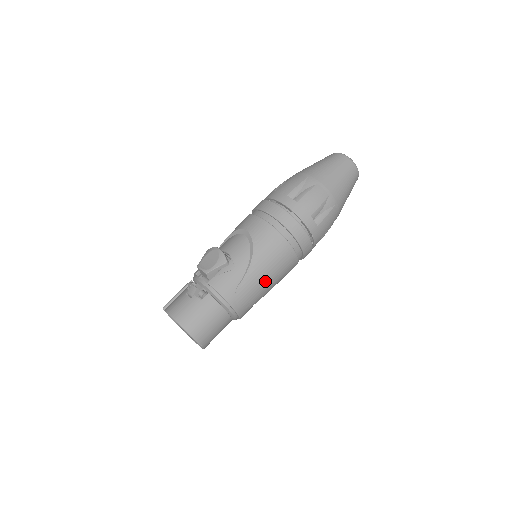
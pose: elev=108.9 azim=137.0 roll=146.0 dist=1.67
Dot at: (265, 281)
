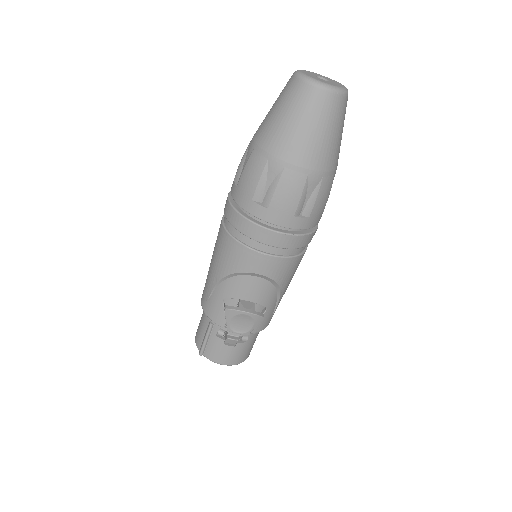
Dot at: occluded
